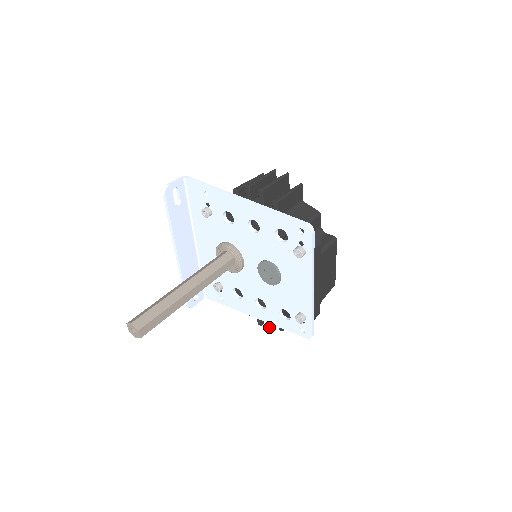
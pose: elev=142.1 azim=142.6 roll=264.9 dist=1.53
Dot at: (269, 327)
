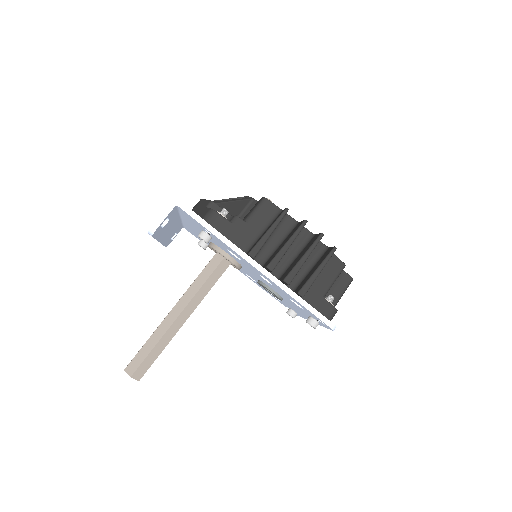
Dot at: occluded
